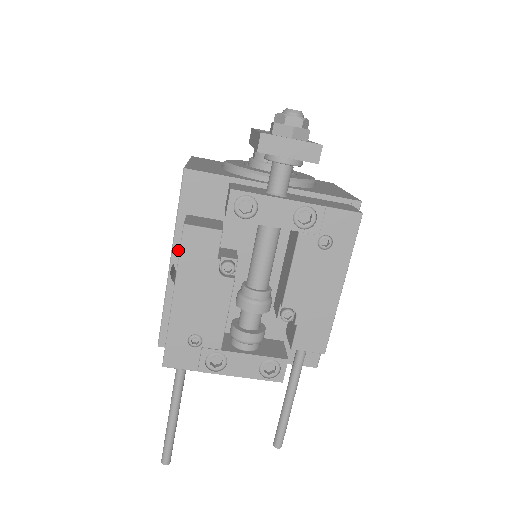
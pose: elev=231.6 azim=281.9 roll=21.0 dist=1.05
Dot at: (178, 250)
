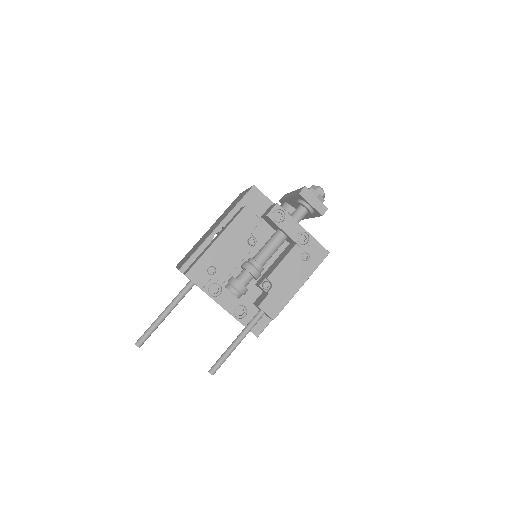
Dot at: (225, 223)
